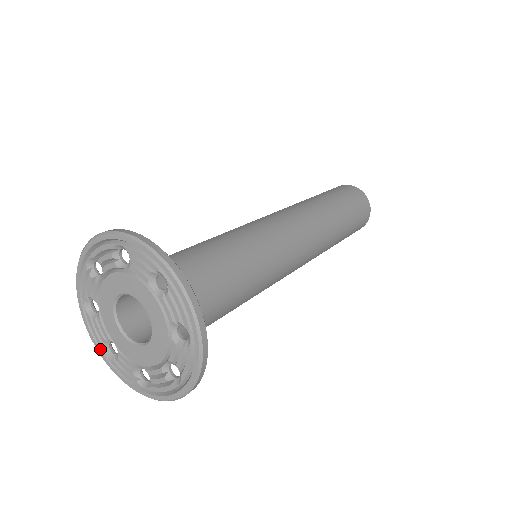
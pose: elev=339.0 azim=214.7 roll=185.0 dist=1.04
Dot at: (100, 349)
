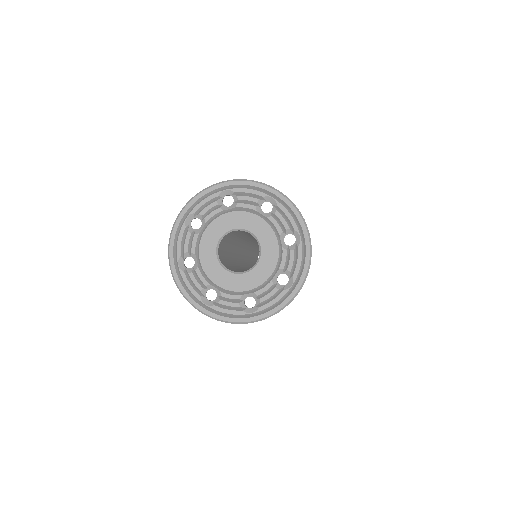
Dot at: (244, 318)
